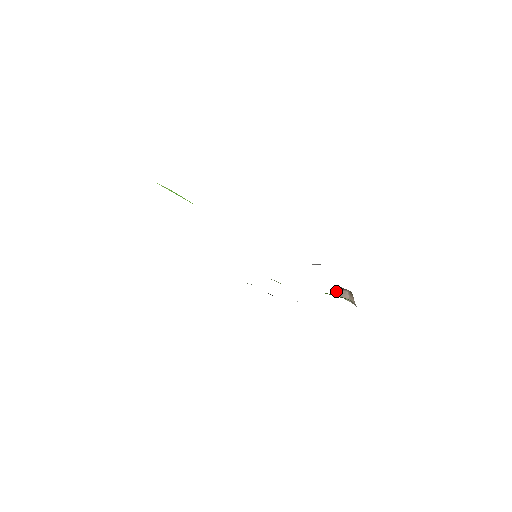
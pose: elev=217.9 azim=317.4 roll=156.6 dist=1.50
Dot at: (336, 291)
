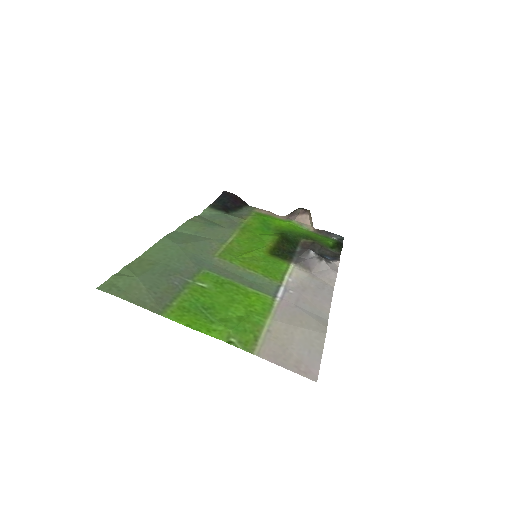
Dot at: (298, 216)
